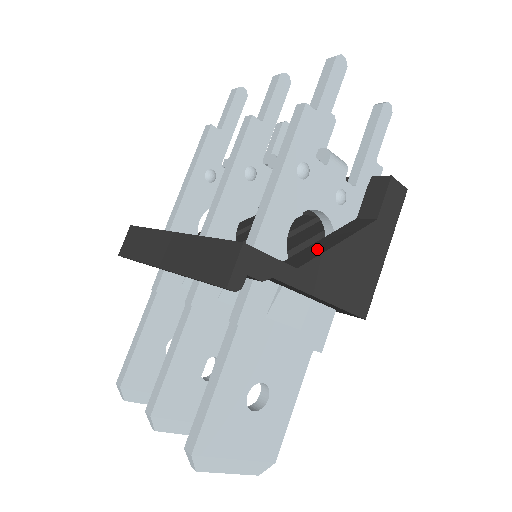
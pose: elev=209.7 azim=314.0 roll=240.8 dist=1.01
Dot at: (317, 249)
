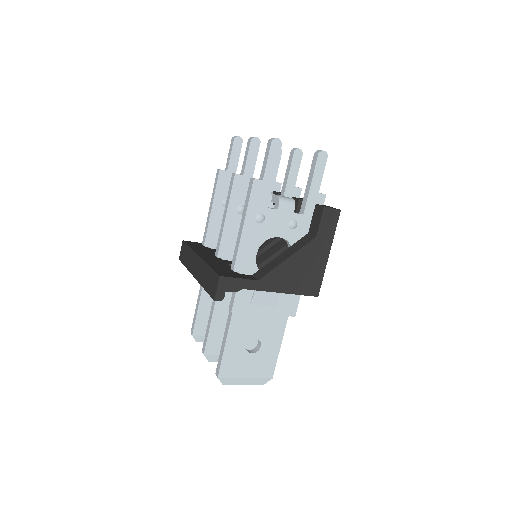
Dot at: (275, 263)
